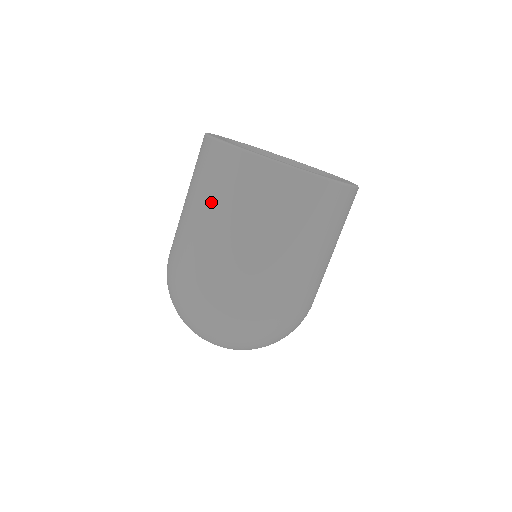
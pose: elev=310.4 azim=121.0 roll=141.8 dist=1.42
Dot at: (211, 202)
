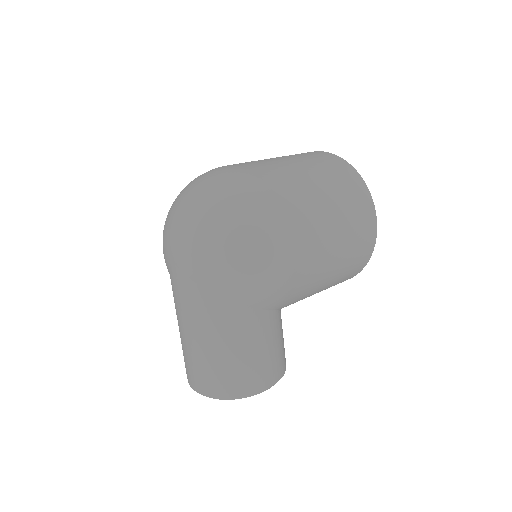
Dot at: occluded
